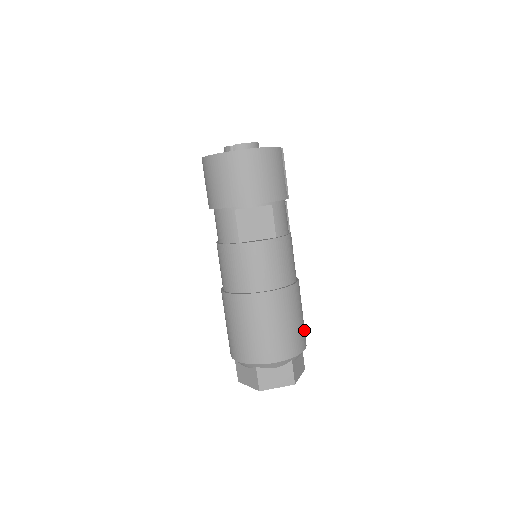
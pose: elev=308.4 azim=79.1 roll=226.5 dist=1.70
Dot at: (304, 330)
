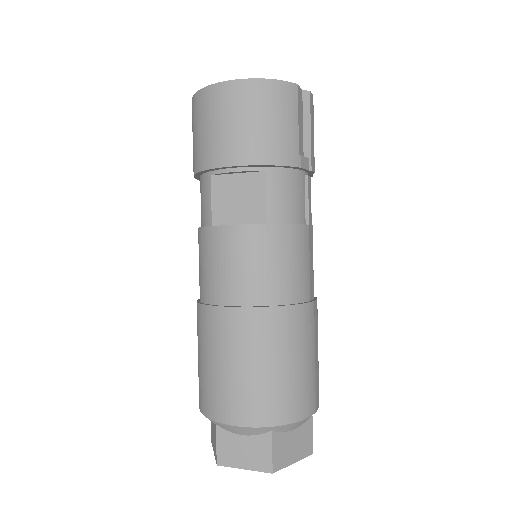
Dot at: (310, 387)
